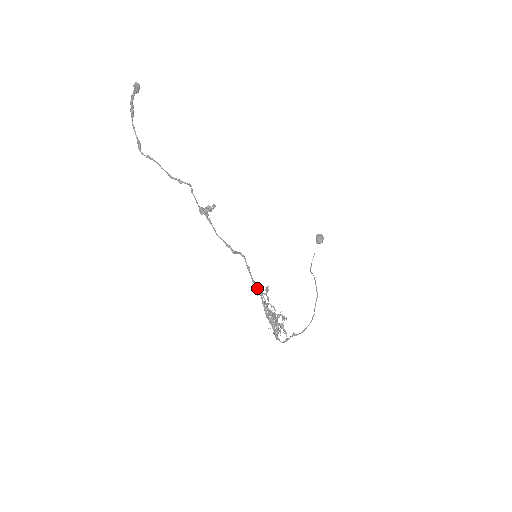
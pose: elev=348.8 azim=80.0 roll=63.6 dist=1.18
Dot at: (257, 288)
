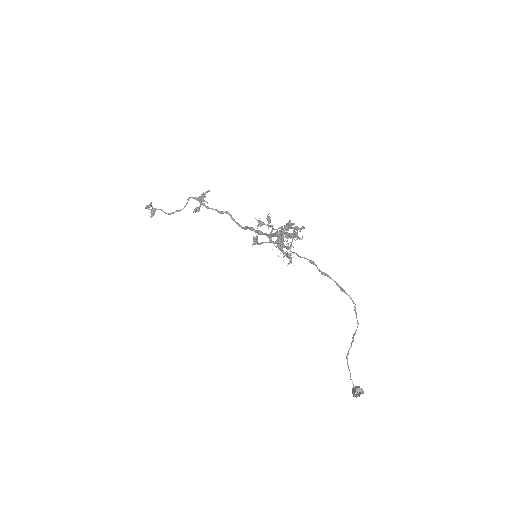
Dot at: (257, 230)
